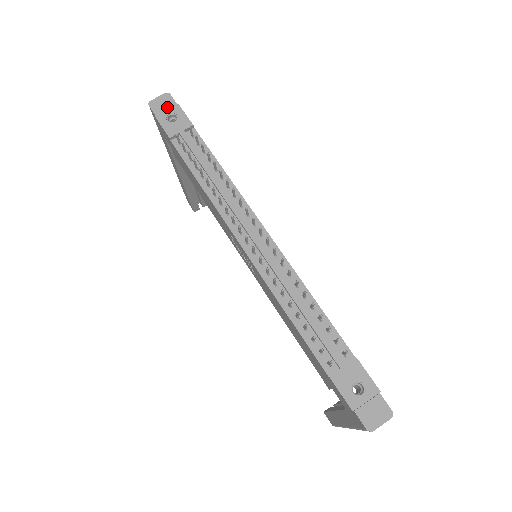
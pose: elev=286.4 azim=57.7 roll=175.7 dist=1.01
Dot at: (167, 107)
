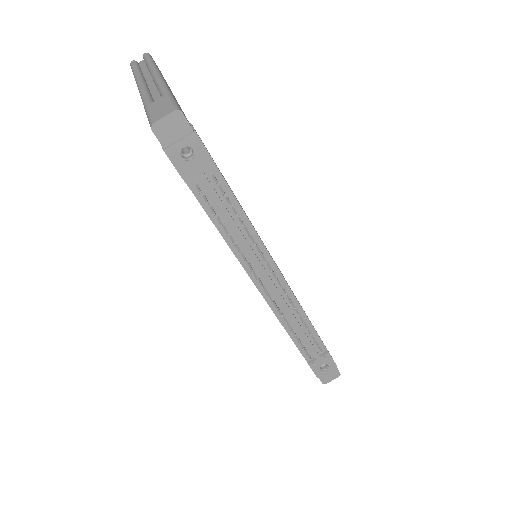
Dot at: (179, 135)
